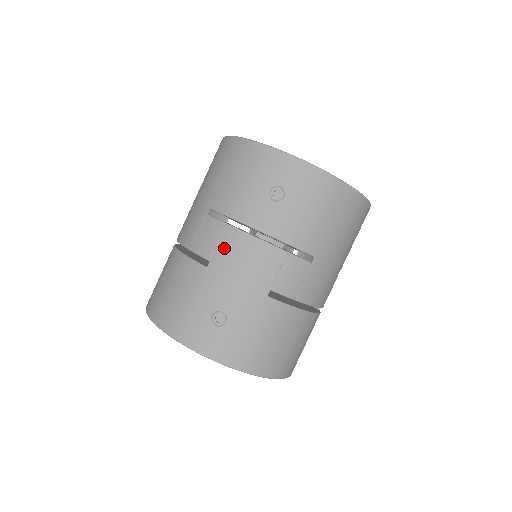
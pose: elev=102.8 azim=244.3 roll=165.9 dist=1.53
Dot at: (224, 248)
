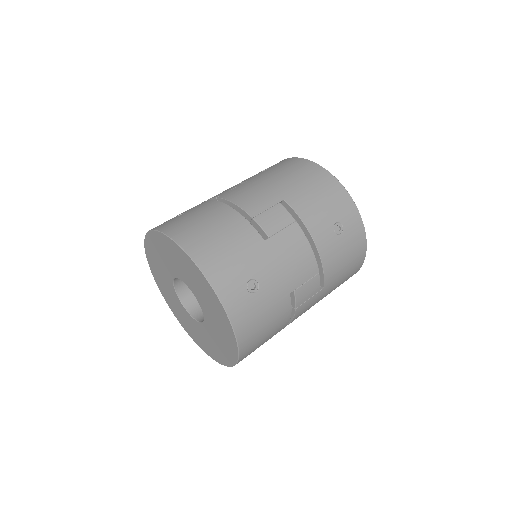
Dot at: (286, 237)
